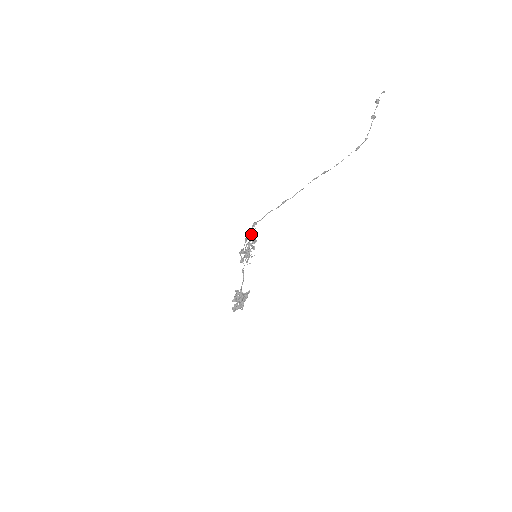
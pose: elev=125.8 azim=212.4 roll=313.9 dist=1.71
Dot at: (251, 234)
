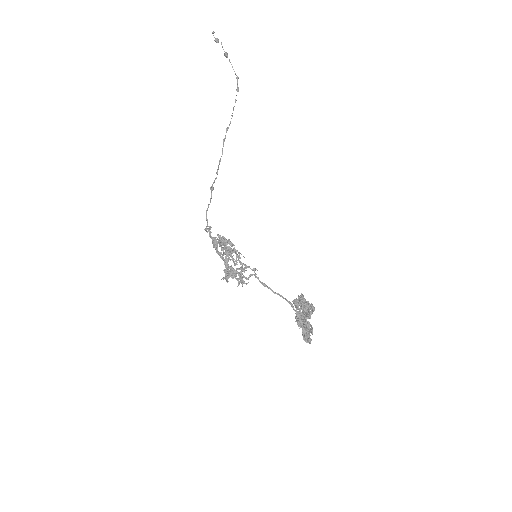
Dot at: (221, 238)
